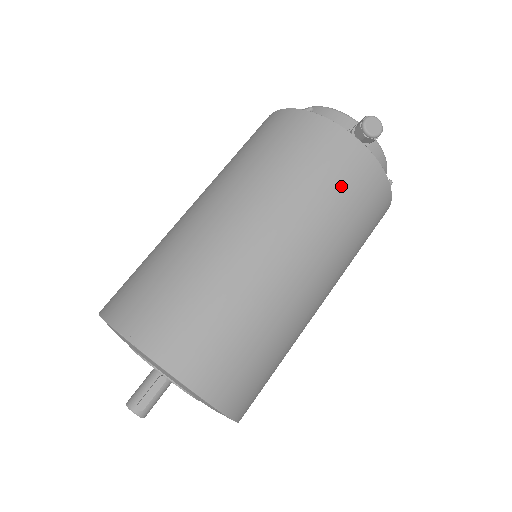
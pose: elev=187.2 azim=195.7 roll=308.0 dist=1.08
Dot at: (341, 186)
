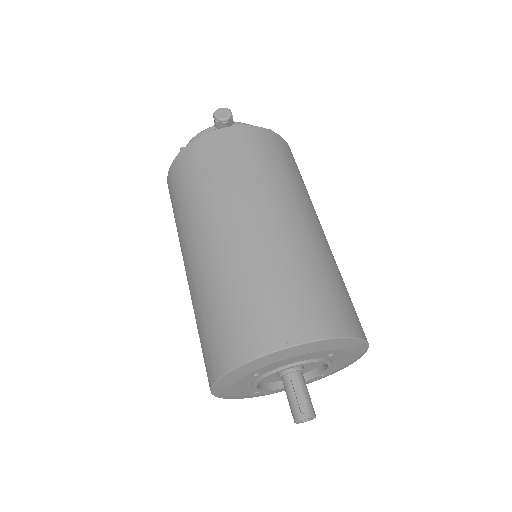
Dot at: (246, 156)
